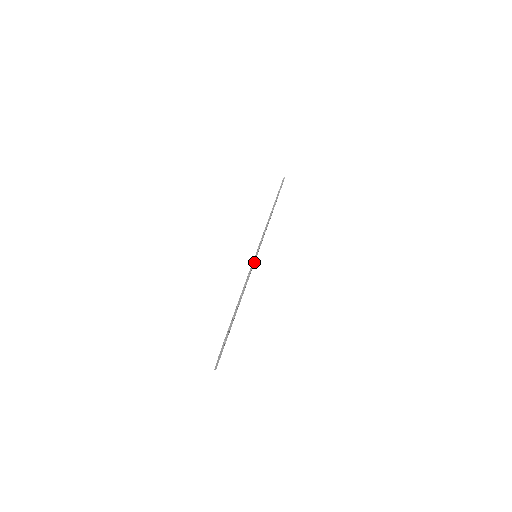
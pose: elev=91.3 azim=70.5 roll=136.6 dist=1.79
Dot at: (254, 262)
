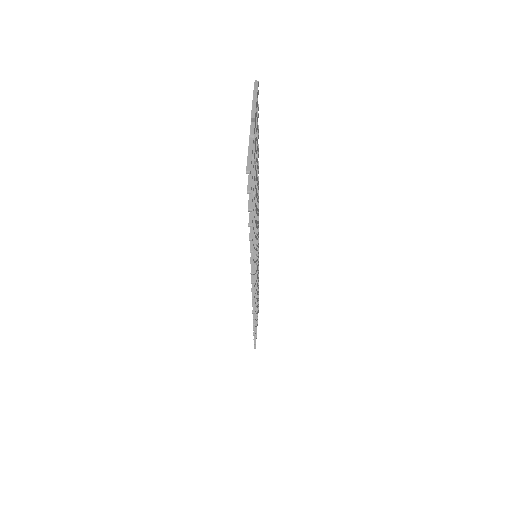
Dot at: occluded
